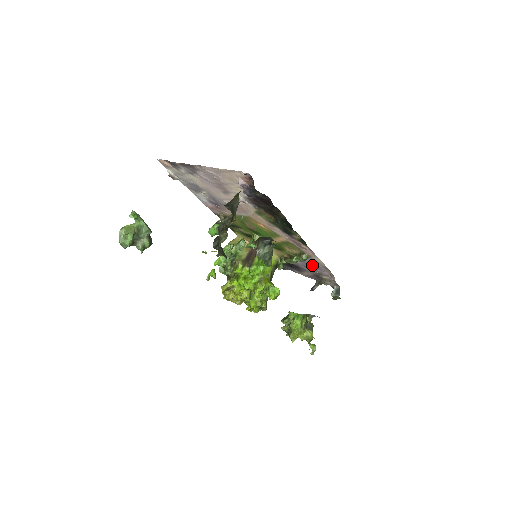
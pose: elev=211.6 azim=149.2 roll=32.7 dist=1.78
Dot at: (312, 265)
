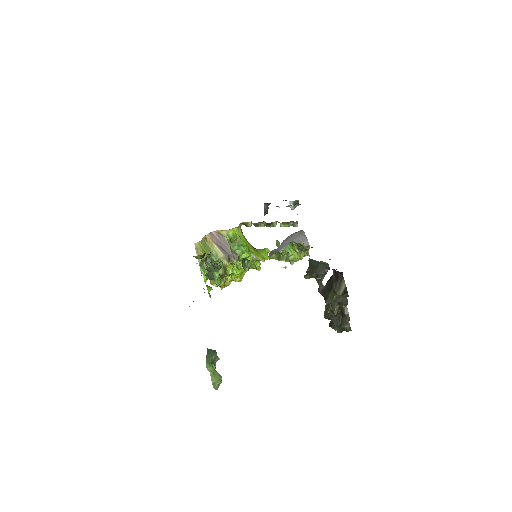
Dot at: occluded
